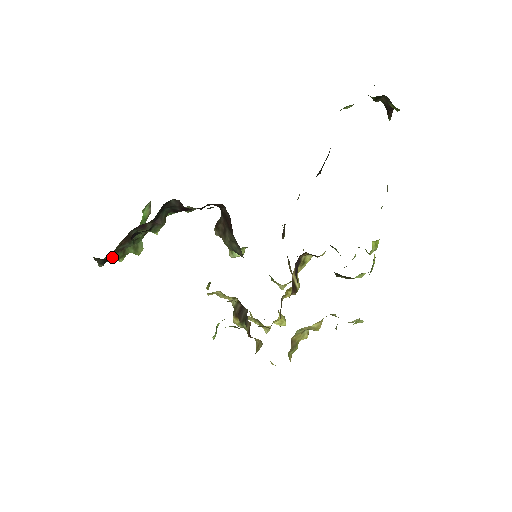
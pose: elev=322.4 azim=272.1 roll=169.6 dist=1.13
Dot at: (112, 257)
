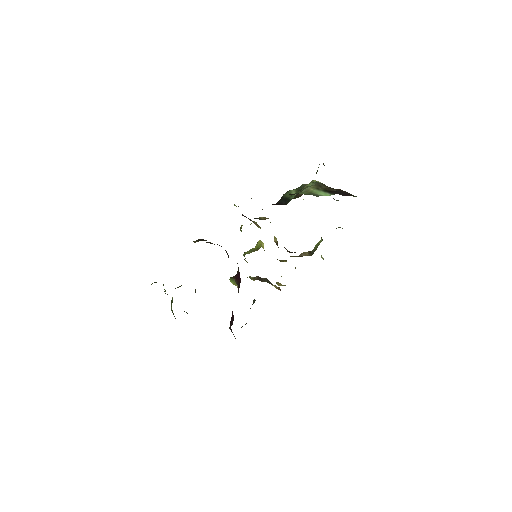
Dot at: occluded
